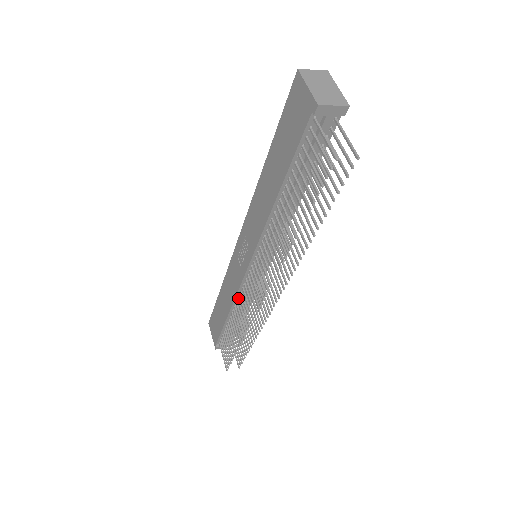
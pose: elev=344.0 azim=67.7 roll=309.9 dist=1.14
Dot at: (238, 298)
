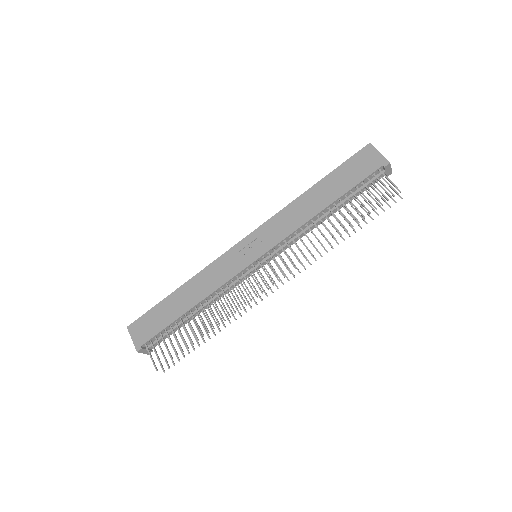
Dot at: (217, 291)
